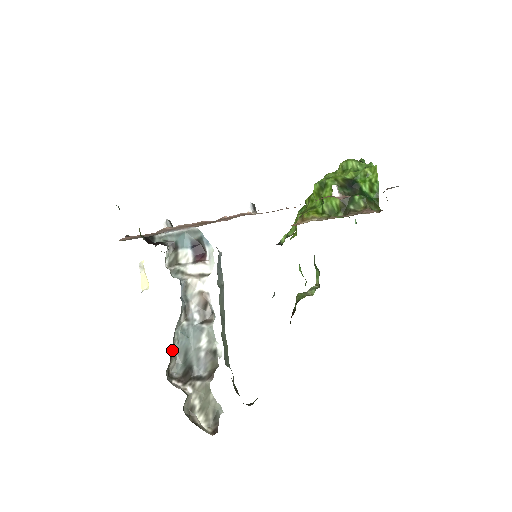
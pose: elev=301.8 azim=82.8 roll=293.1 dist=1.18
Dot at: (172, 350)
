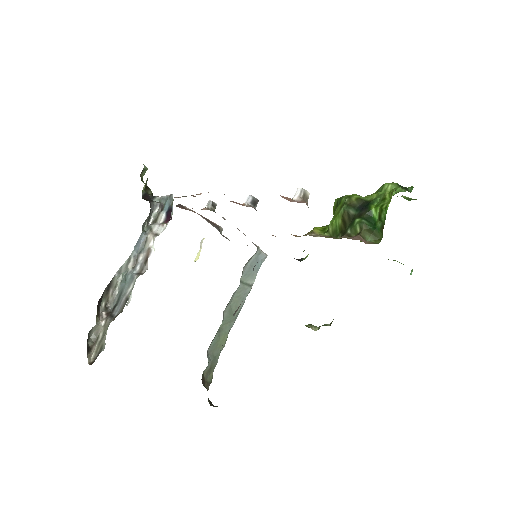
Dot at: (110, 285)
